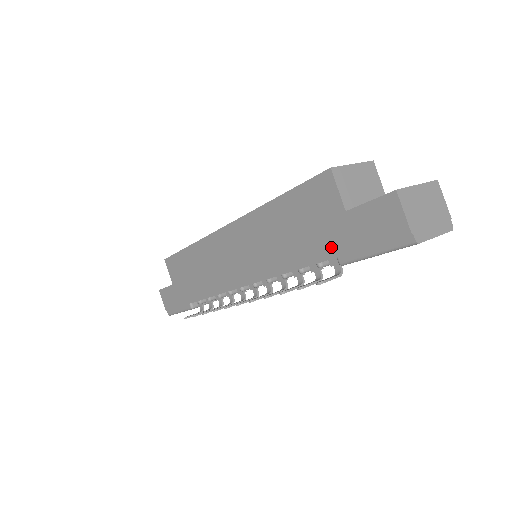
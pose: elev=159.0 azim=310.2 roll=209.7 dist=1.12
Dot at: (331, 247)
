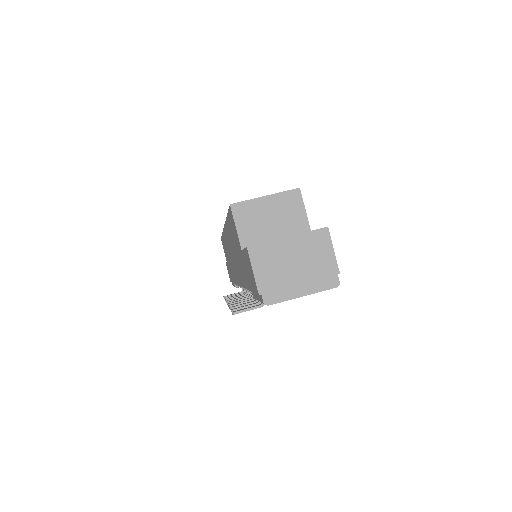
Dot at: (246, 279)
